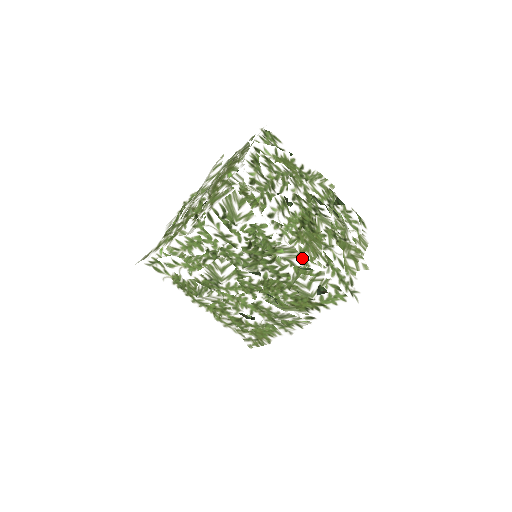
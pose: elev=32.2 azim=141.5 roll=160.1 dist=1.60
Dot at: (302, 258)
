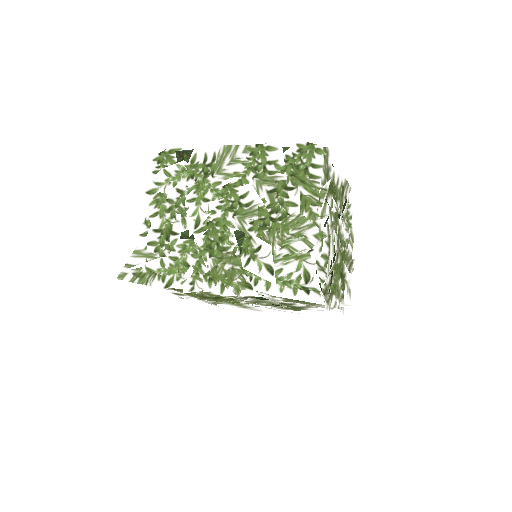
Dot at: occluded
